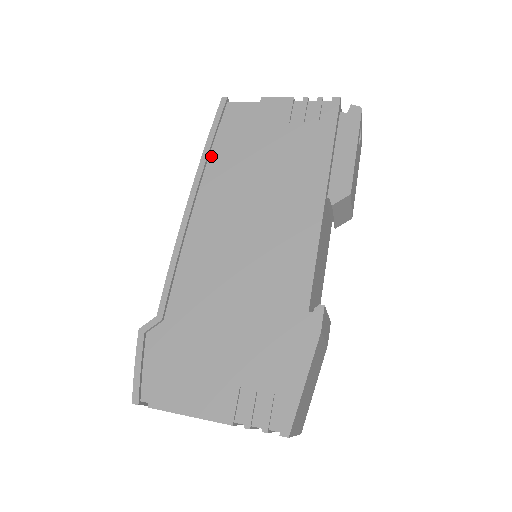
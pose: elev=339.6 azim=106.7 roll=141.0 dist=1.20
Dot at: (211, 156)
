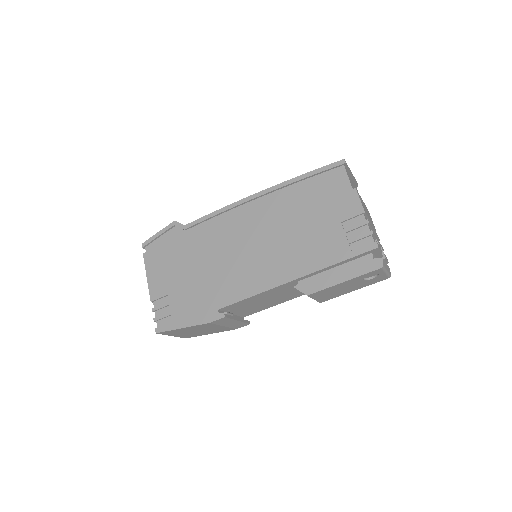
Dot at: (295, 185)
